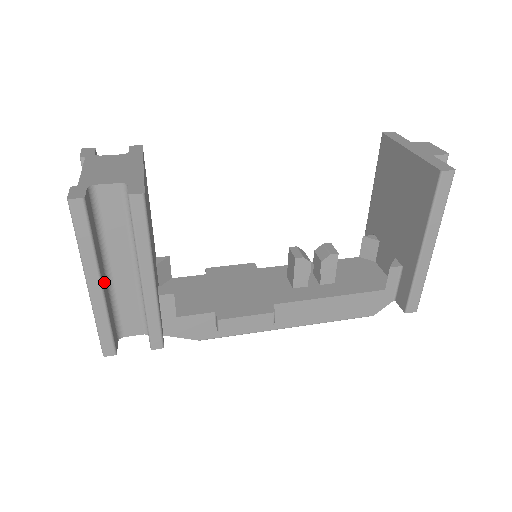
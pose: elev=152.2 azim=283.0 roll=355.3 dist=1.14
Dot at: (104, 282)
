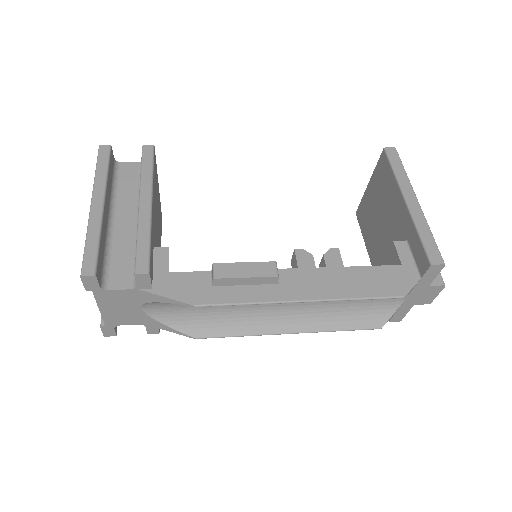
Dot at: (106, 214)
